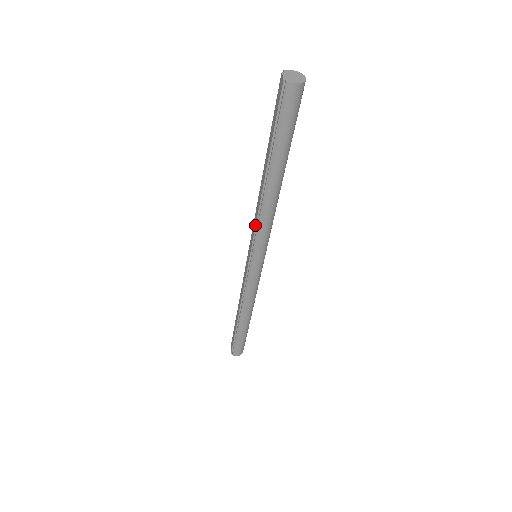
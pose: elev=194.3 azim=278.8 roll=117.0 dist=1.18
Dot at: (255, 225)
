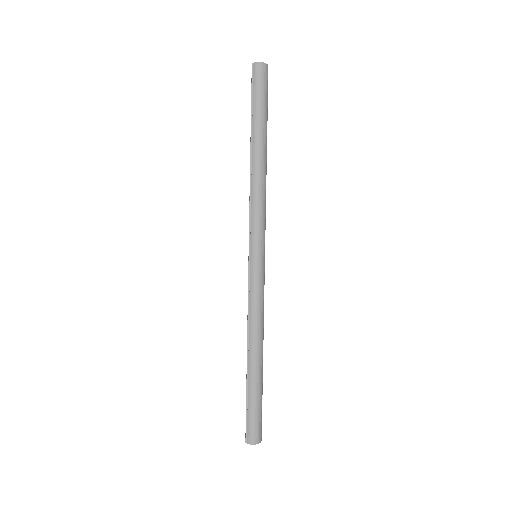
Dot at: (249, 207)
